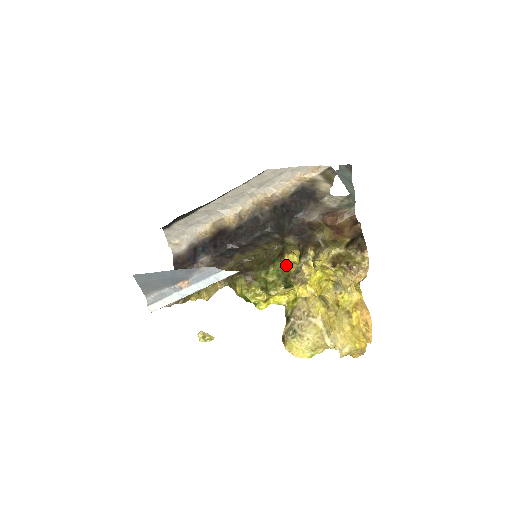
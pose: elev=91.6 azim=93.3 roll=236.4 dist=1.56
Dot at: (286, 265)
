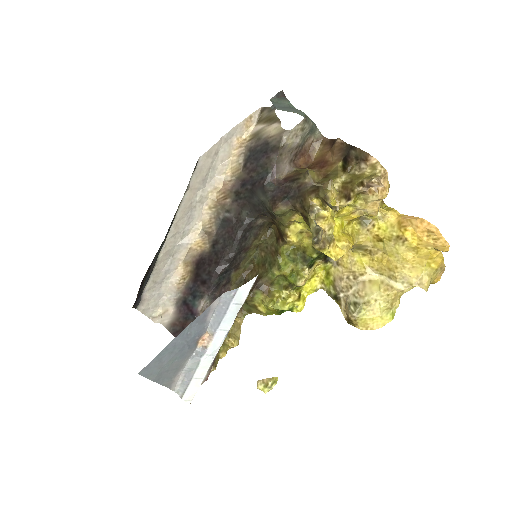
Dot at: (294, 241)
